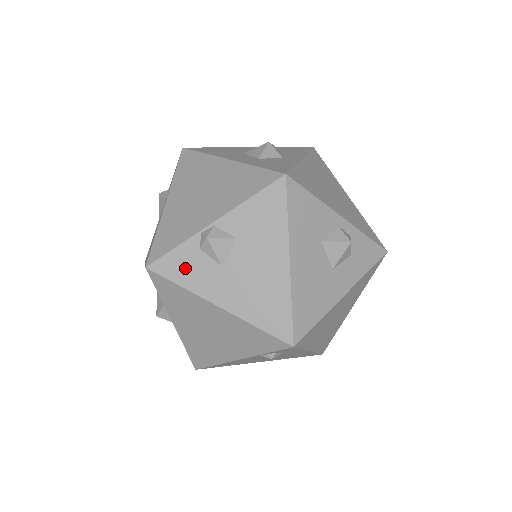
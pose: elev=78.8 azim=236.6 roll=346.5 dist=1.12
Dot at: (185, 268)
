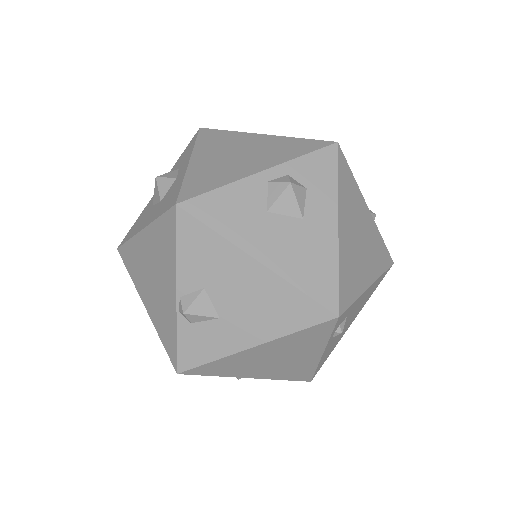
Dot at: (200, 347)
